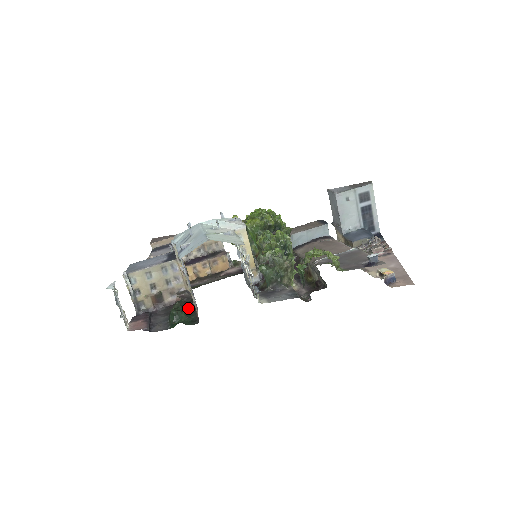
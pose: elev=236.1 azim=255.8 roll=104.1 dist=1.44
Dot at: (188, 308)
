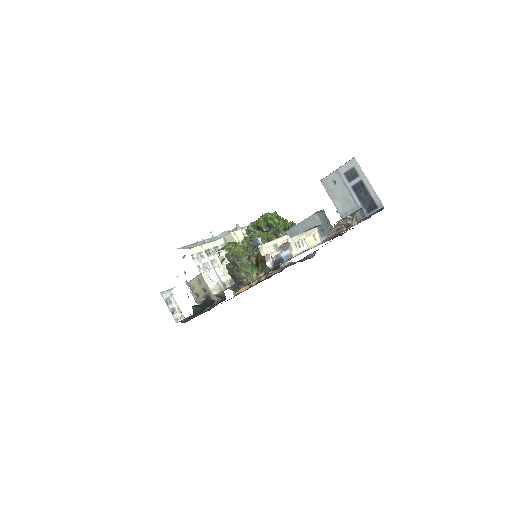
Dot at: (208, 304)
